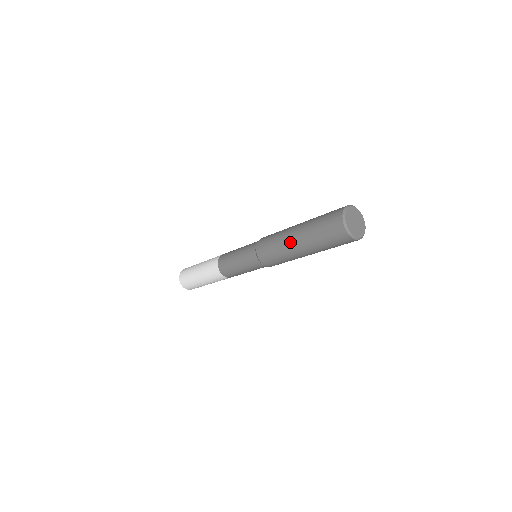
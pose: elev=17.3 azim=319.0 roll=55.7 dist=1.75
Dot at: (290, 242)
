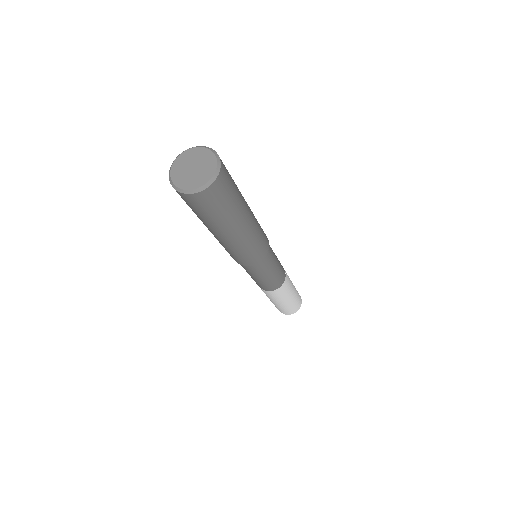
Dot at: occluded
